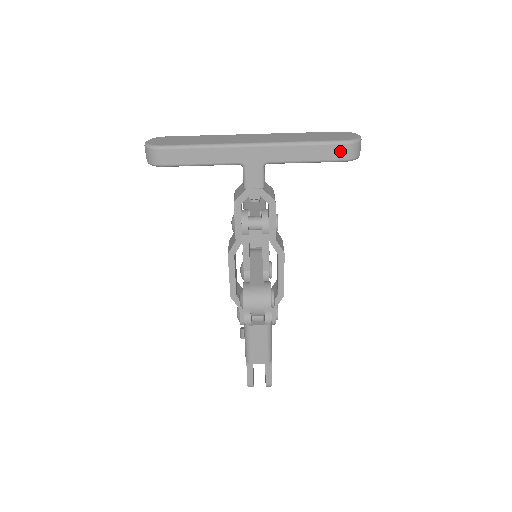
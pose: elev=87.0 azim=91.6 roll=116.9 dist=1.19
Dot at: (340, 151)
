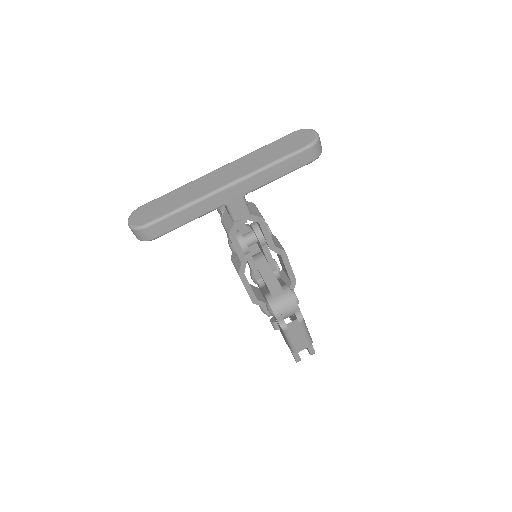
Dot at: (306, 156)
